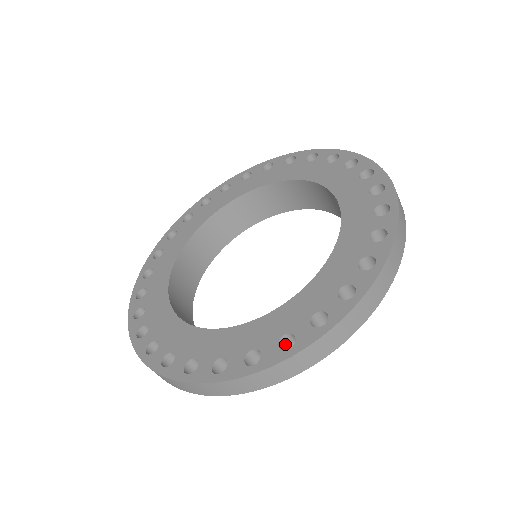
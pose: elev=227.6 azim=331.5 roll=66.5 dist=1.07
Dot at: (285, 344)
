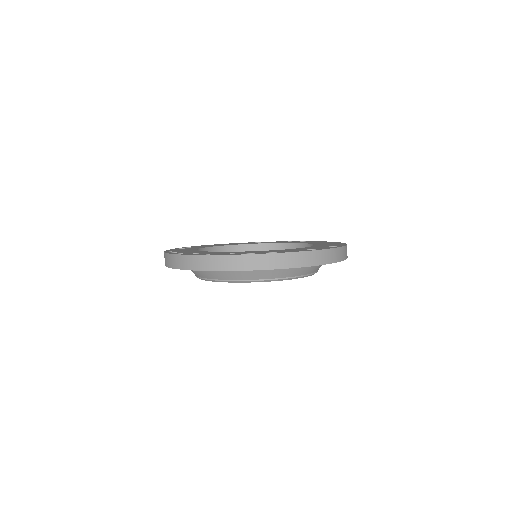
Dot at: occluded
